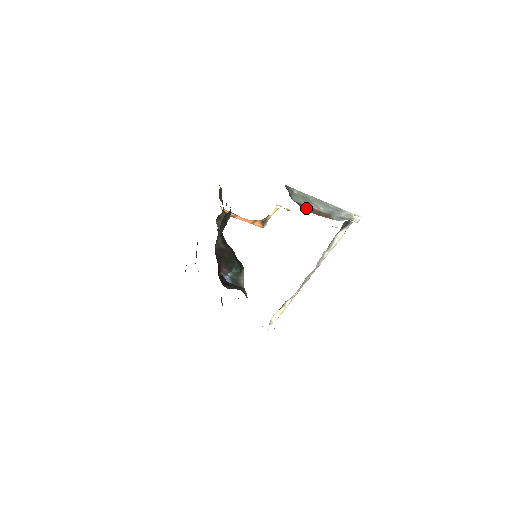
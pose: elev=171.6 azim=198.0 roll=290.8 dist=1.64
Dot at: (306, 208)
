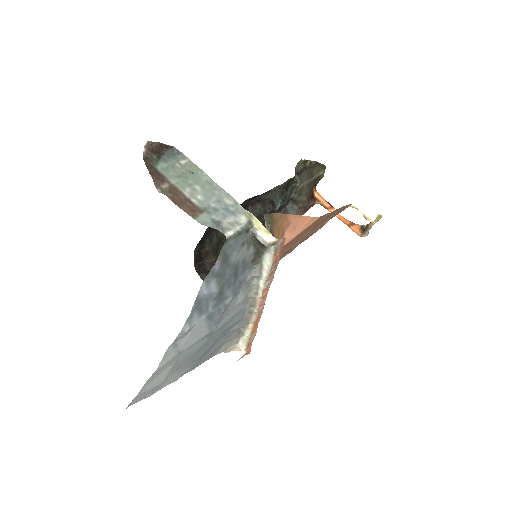
Dot at: (170, 187)
